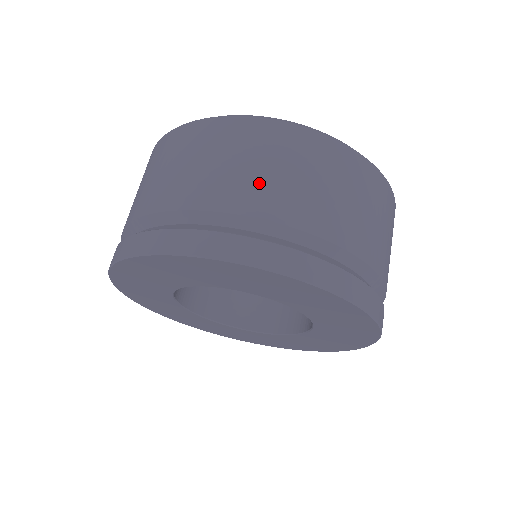
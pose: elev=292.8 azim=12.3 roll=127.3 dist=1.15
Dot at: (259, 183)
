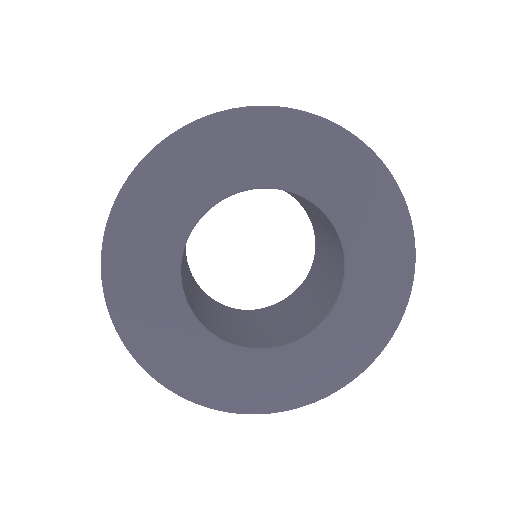
Dot at: occluded
